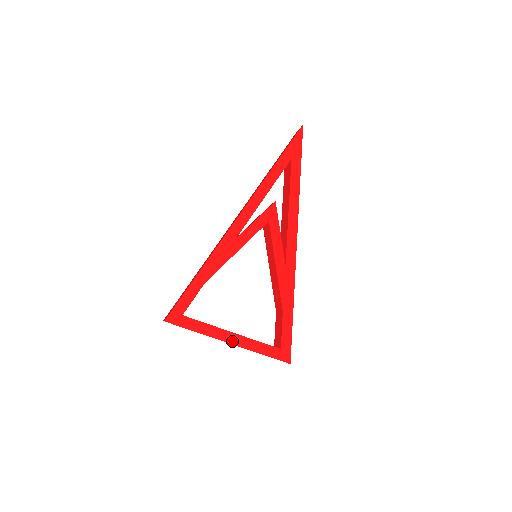
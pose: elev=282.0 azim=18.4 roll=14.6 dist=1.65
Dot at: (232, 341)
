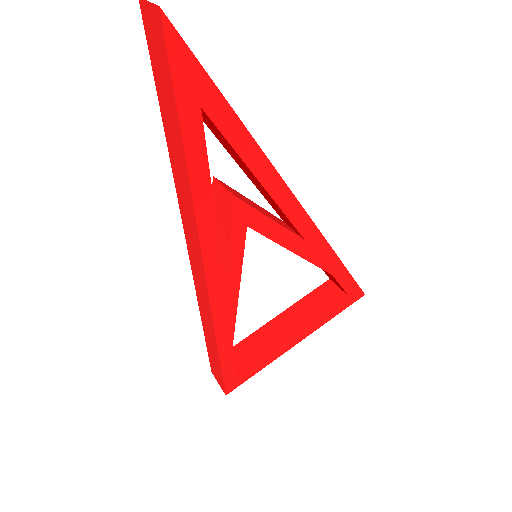
Dot at: (299, 340)
